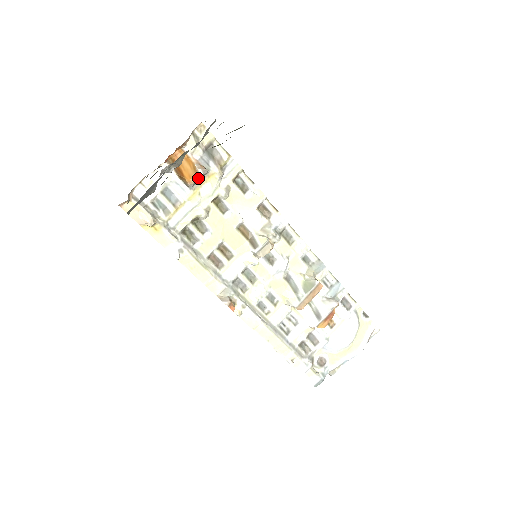
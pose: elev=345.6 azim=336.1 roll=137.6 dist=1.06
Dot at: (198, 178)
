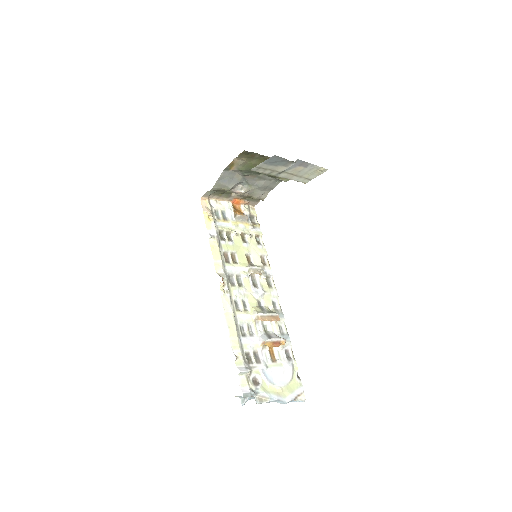
Dot at: (243, 215)
